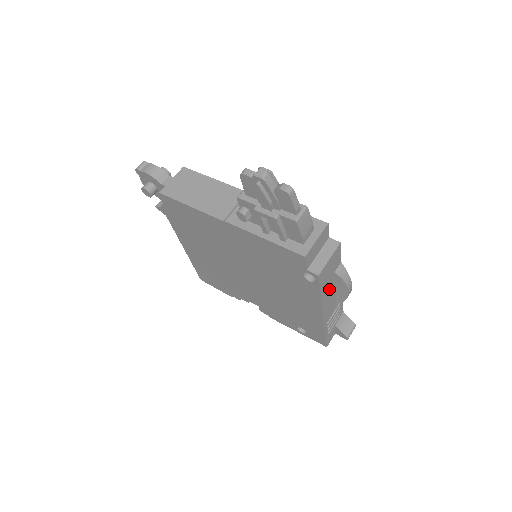
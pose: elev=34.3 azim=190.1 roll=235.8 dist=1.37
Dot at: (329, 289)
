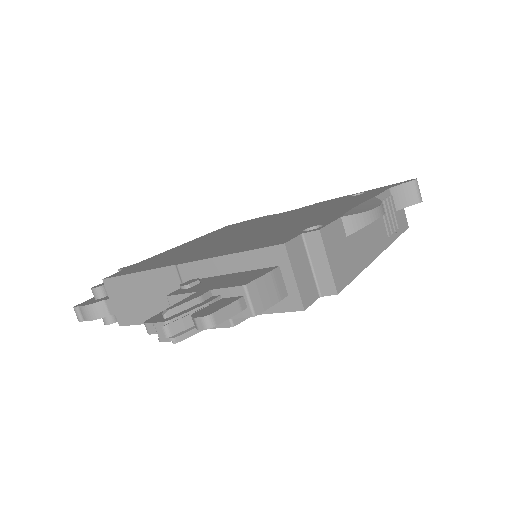
Dot at: (359, 247)
